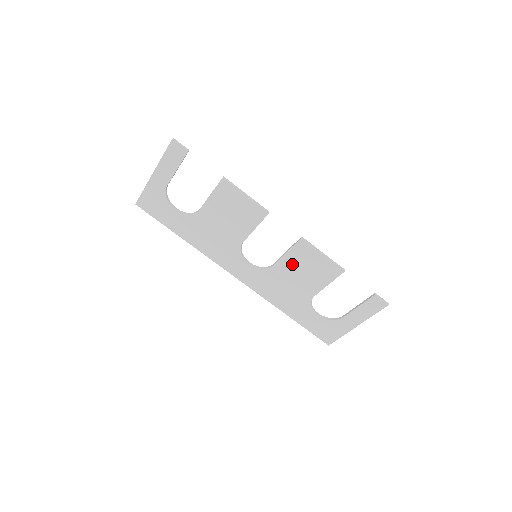
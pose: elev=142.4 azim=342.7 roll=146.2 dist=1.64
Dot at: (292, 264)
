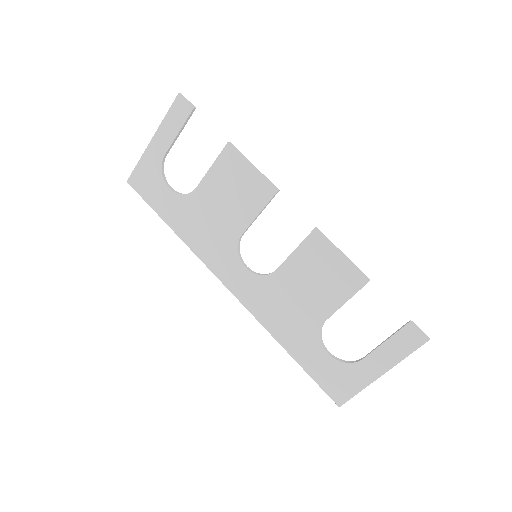
Dot at: (300, 268)
